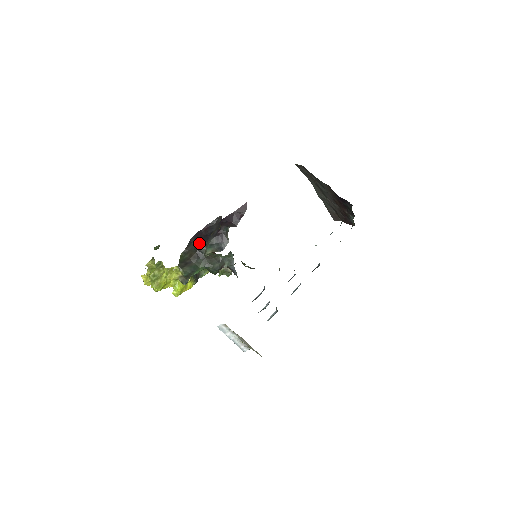
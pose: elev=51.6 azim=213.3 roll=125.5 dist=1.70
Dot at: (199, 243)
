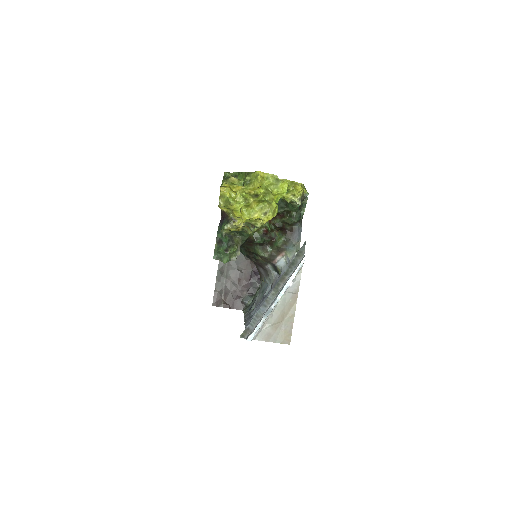
Dot at: occluded
